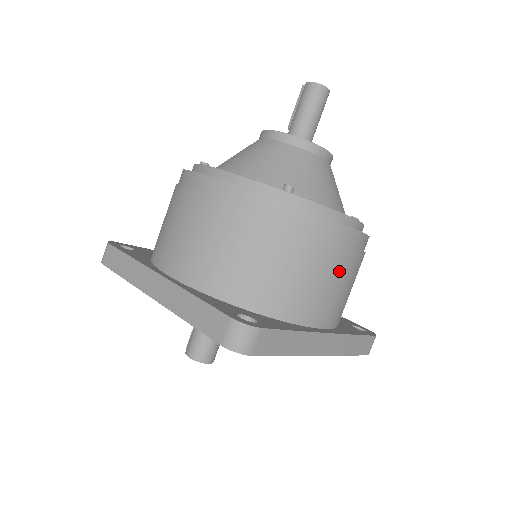
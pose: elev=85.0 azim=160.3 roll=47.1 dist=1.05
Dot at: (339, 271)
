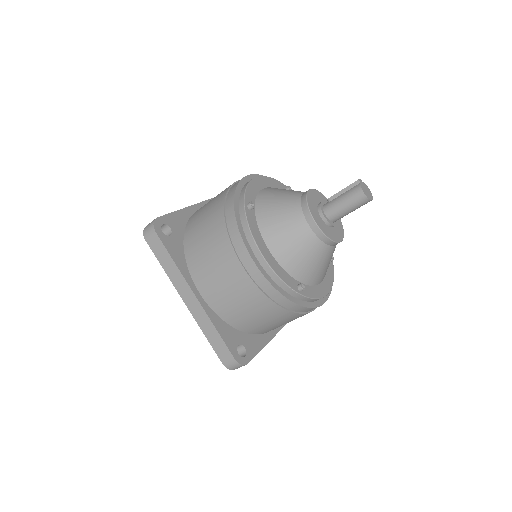
Dot at: occluded
